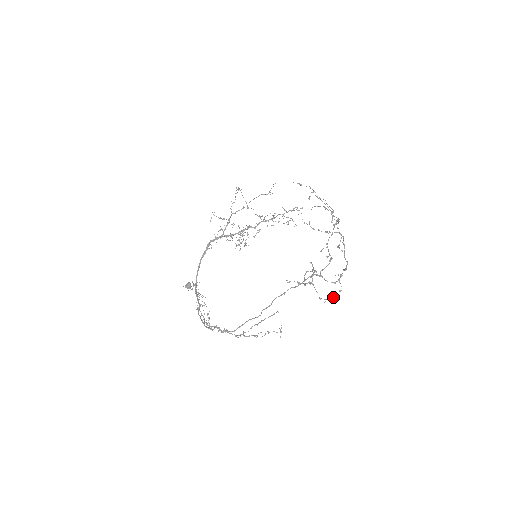
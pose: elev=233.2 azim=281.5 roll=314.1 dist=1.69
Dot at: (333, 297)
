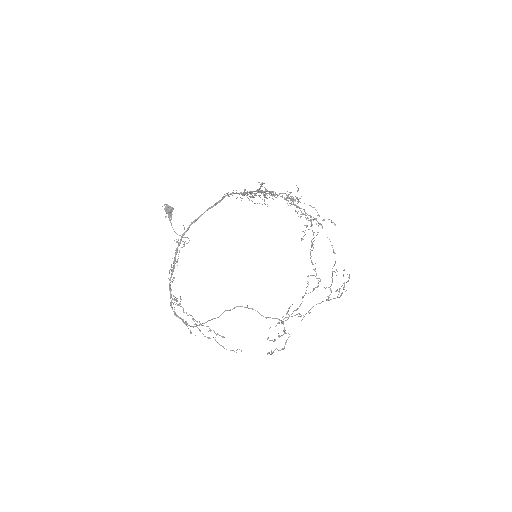
Dot at: occluded
